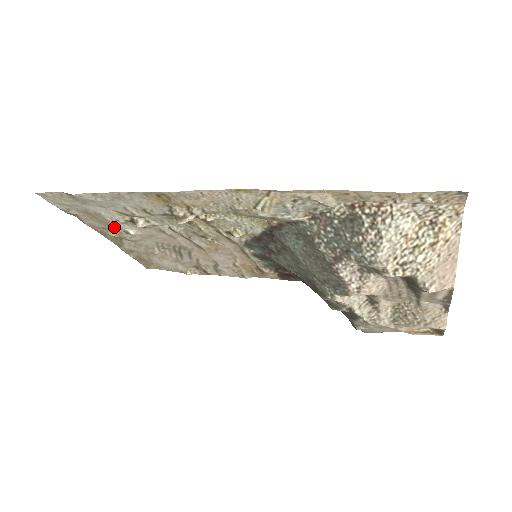
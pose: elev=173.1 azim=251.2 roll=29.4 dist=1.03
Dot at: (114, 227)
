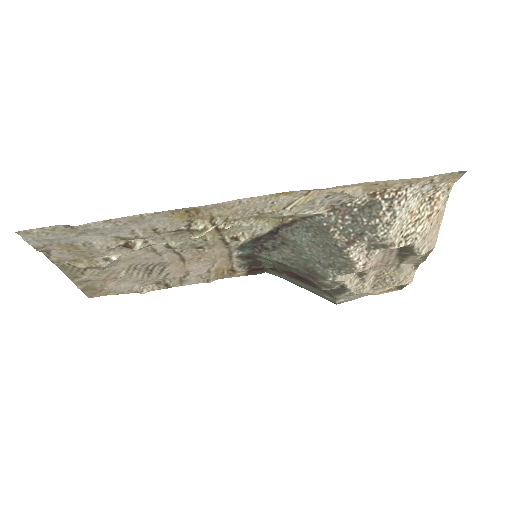
Dot at: (93, 256)
